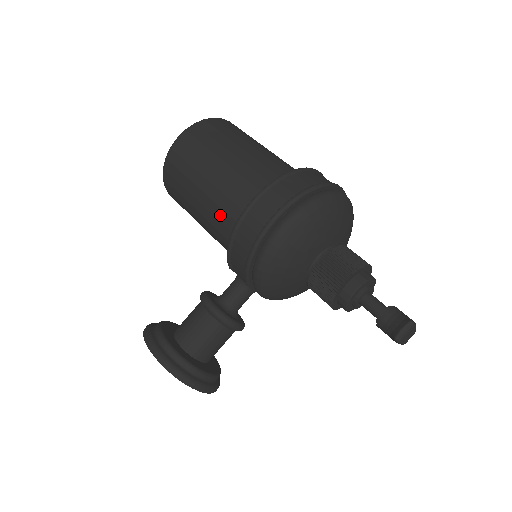
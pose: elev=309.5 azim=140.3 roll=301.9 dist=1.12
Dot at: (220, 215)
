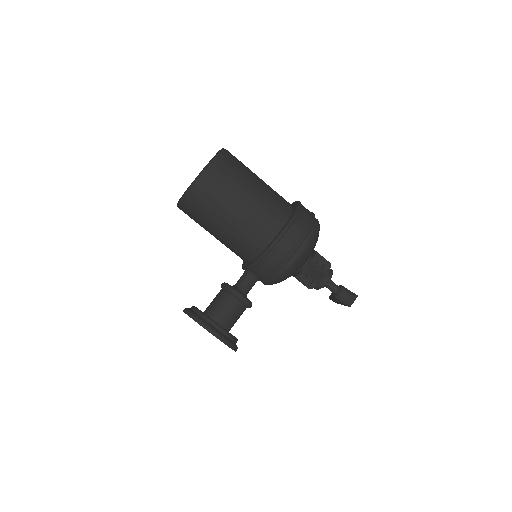
Dot at: (249, 235)
